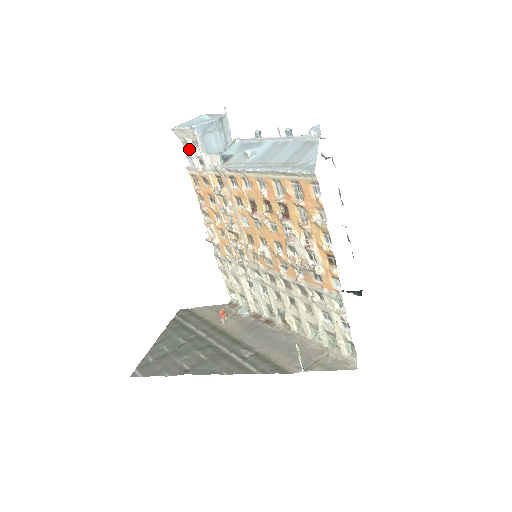
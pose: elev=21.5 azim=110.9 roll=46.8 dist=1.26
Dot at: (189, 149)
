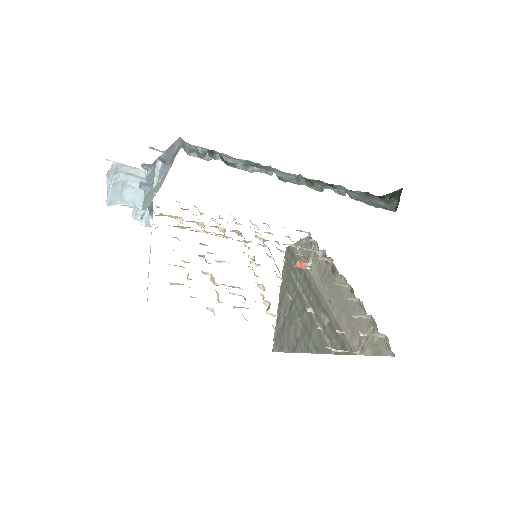
Dot at: occluded
